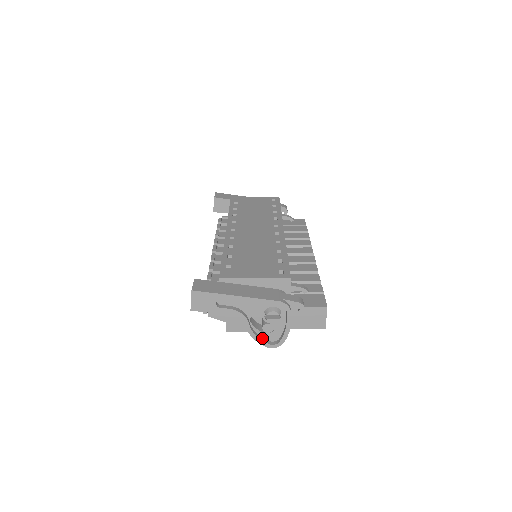
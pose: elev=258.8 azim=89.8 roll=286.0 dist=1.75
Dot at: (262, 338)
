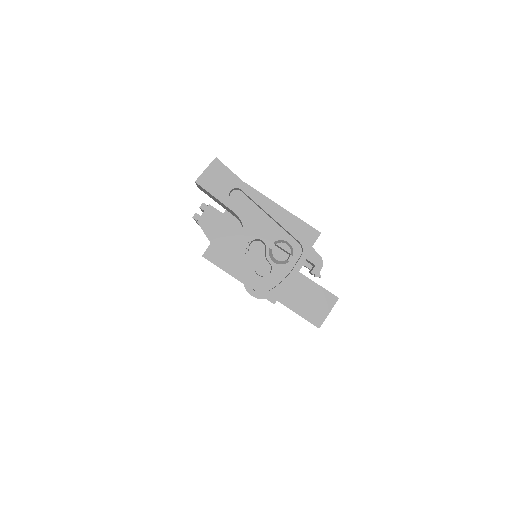
Dot at: (247, 277)
